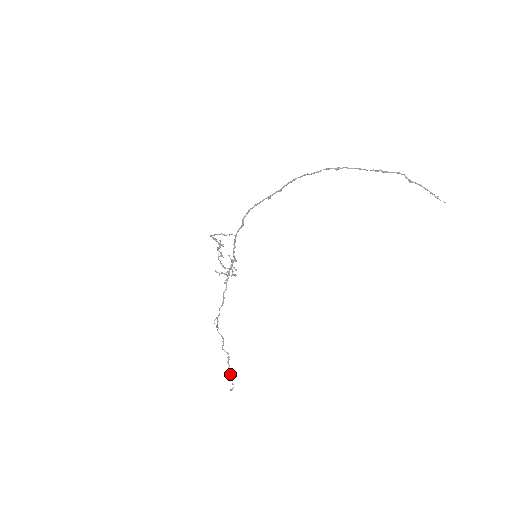
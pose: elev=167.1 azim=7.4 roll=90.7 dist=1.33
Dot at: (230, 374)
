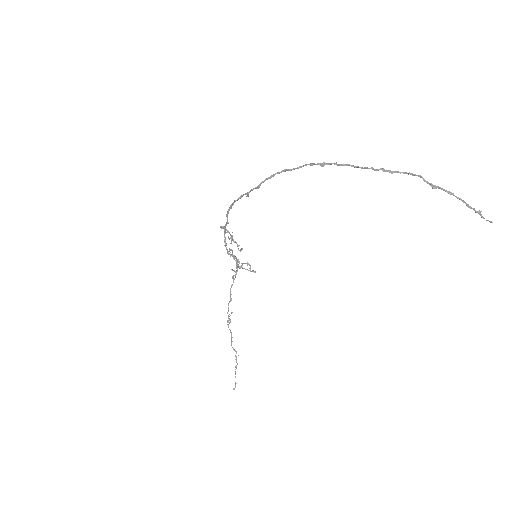
Dot at: (235, 373)
